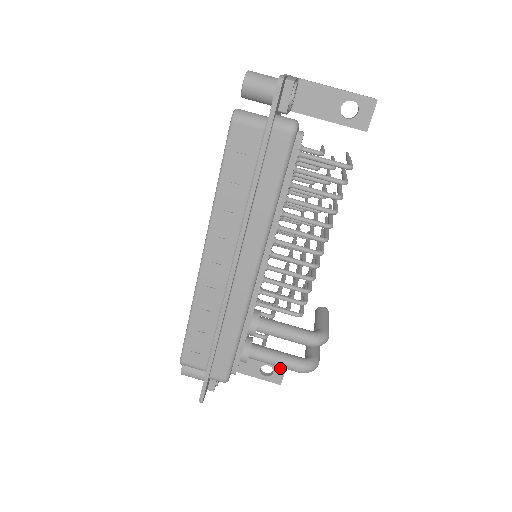
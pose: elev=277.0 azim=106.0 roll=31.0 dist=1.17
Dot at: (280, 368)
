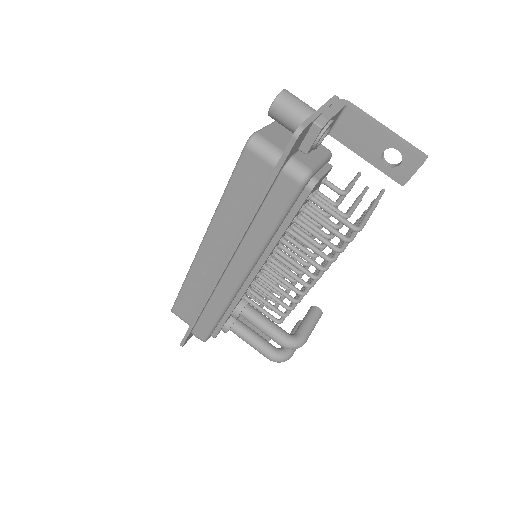
Dot at: (264, 338)
